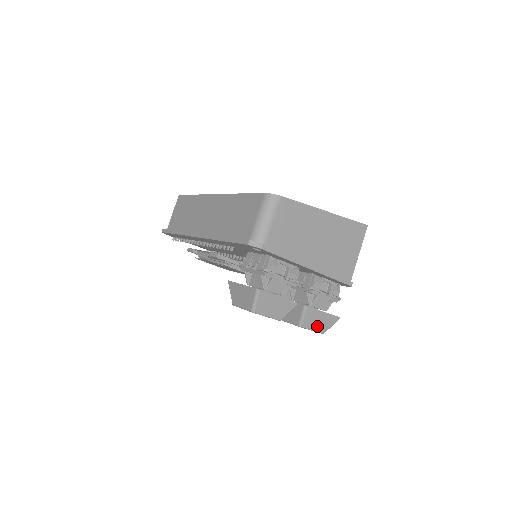
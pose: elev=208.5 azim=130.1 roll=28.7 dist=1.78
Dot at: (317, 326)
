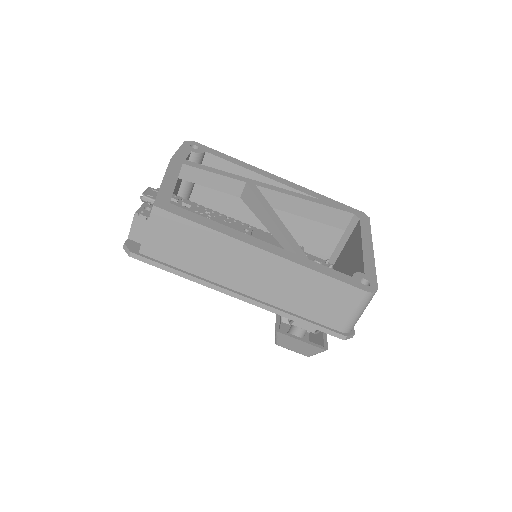
Dot at: occluded
